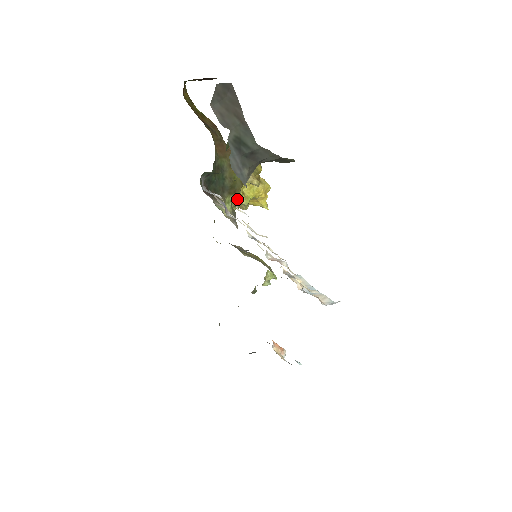
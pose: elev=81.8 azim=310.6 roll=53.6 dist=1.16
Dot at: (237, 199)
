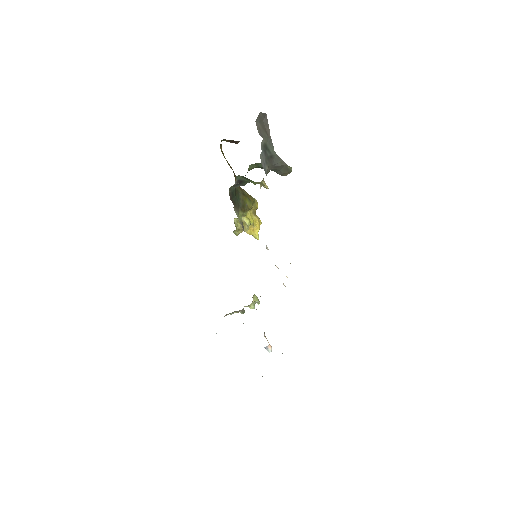
Dot at: (243, 220)
